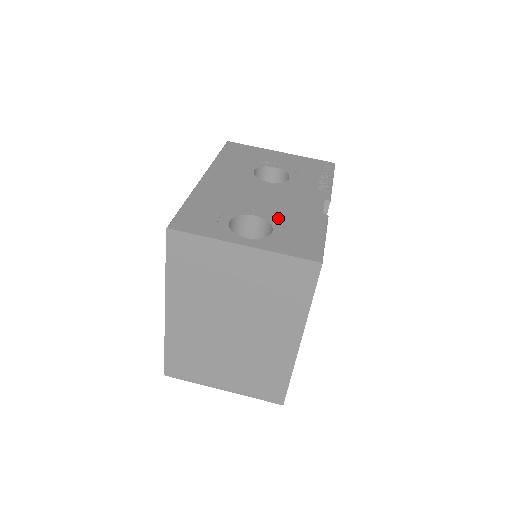
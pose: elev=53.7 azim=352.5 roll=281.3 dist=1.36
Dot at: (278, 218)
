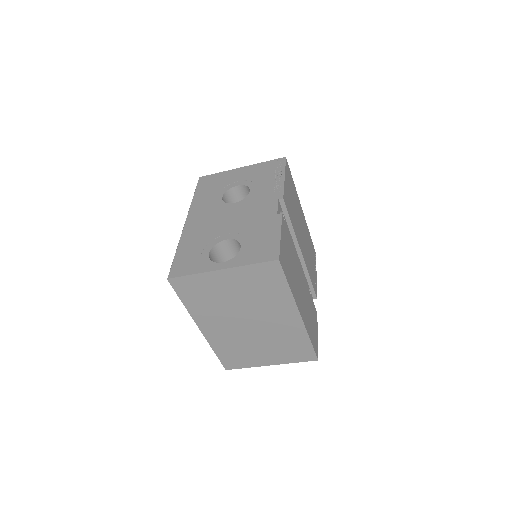
Dot at: (244, 234)
